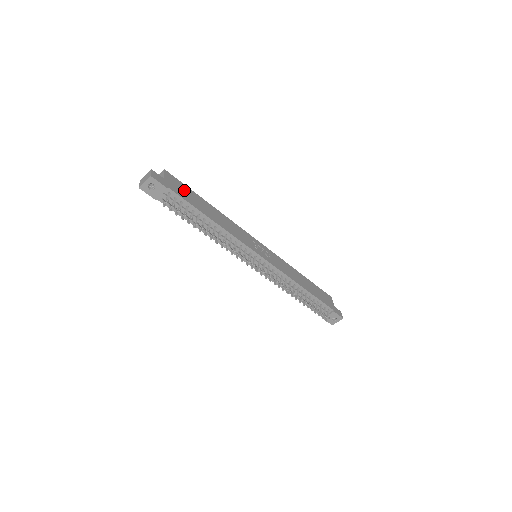
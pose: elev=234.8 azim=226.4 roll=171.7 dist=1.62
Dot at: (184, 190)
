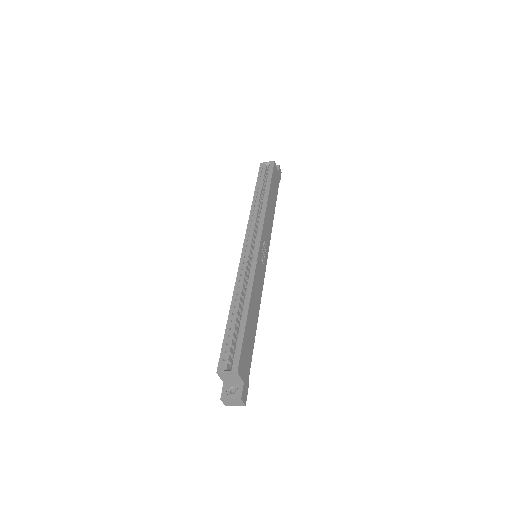
Dot at: (246, 351)
